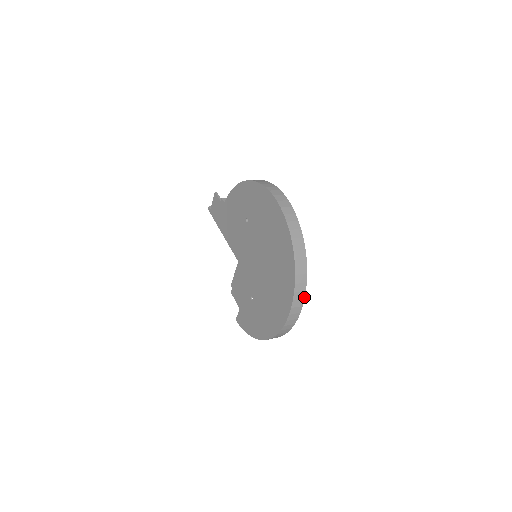
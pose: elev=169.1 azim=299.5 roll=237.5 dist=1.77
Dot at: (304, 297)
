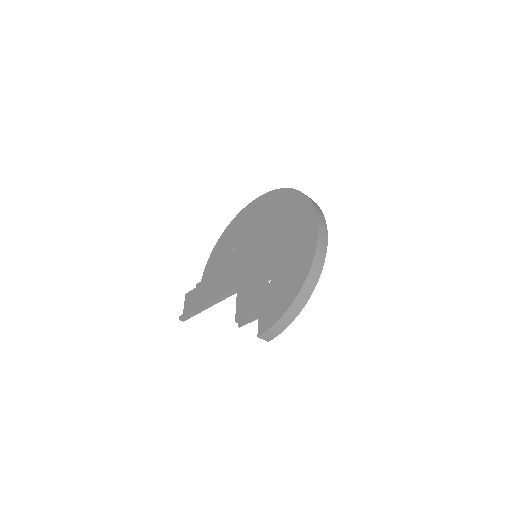
Dot at: (321, 211)
